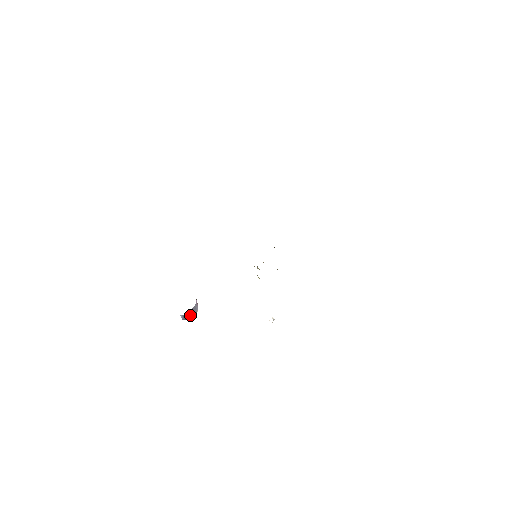
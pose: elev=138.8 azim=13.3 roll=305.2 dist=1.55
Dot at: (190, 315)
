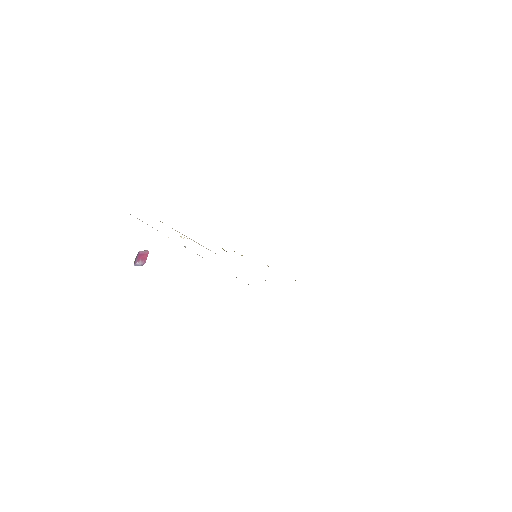
Dot at: (136, 258)
